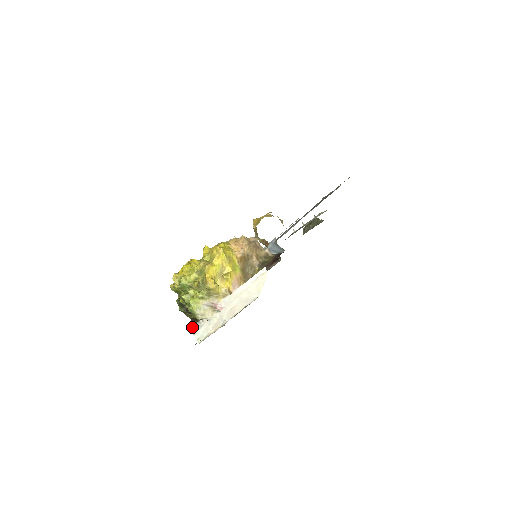
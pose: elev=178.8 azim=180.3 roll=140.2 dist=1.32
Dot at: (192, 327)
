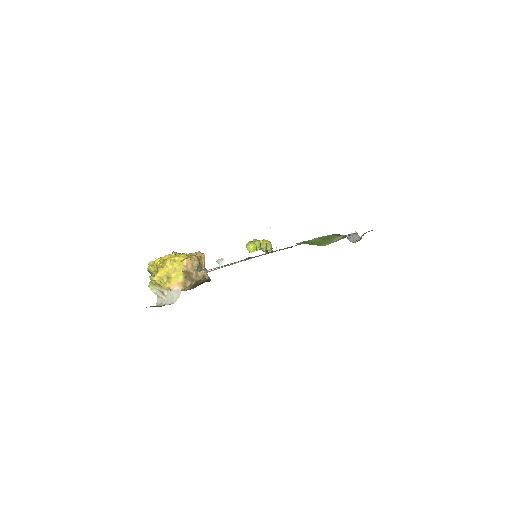
Dot at: occluded
